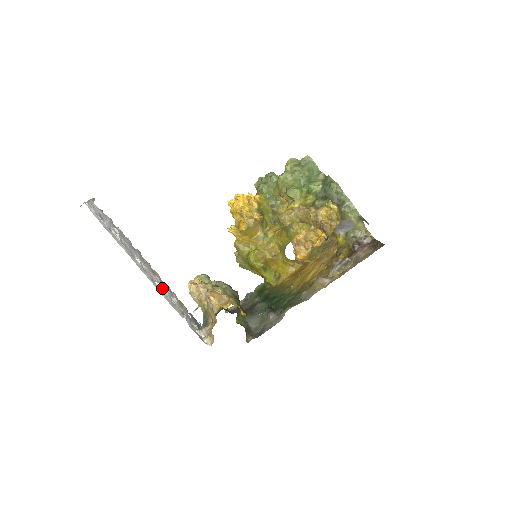
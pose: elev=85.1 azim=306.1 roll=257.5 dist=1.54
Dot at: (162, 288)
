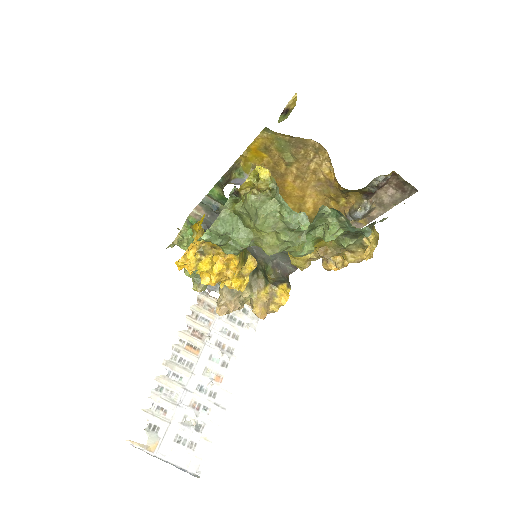
Dot at: (216, 345)
